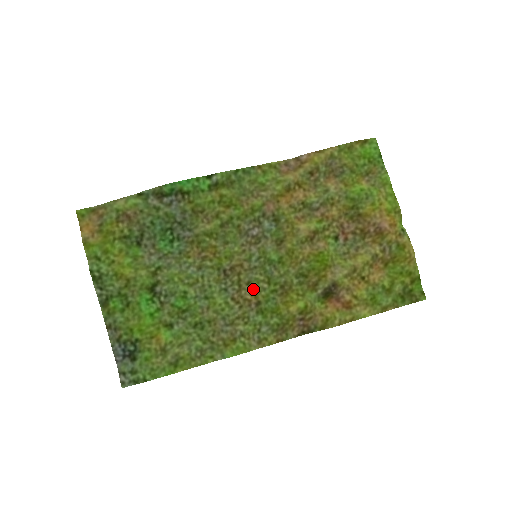
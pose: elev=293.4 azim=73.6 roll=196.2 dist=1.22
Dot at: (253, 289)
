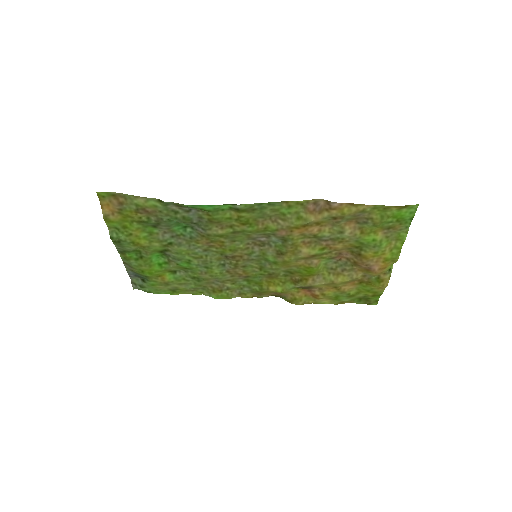
Dot at: (246, 270)
